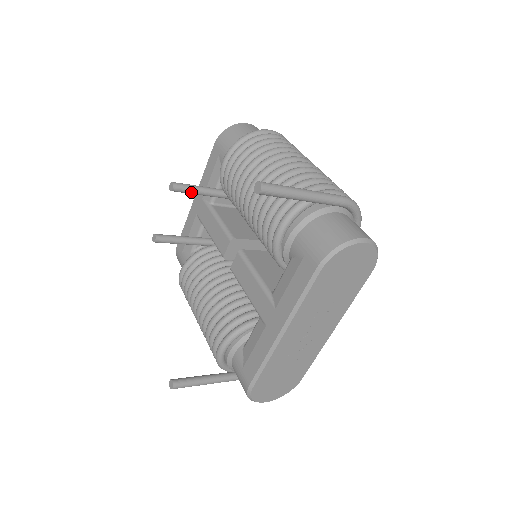
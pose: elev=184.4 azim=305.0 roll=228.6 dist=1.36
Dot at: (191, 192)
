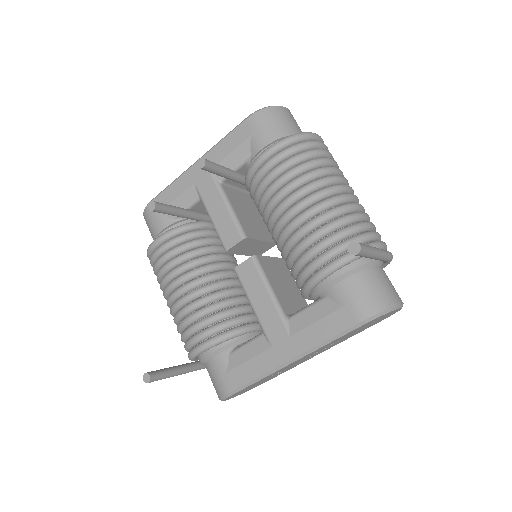
Dot at: (216, 173)
